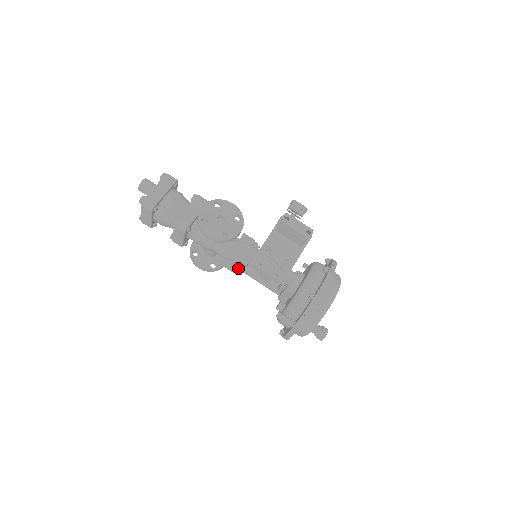
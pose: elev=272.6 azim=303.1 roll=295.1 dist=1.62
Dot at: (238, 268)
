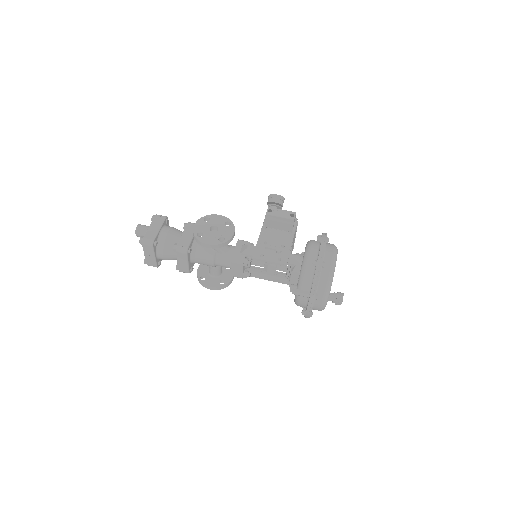
Dot at: (244, 272)
